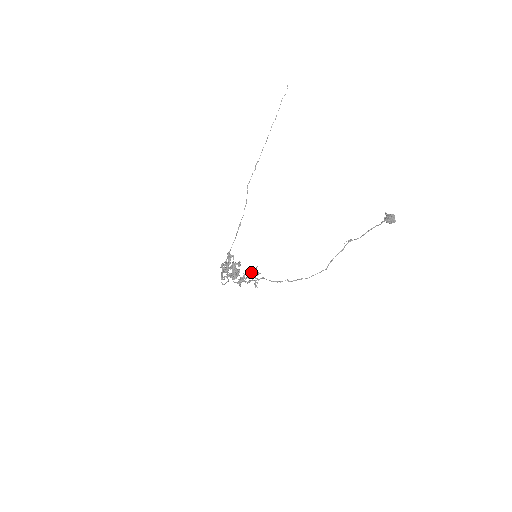
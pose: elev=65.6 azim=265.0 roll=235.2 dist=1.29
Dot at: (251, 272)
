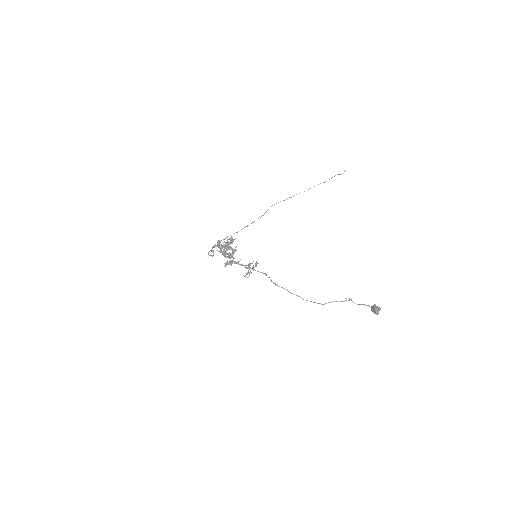
Dot at: (250, 263)
